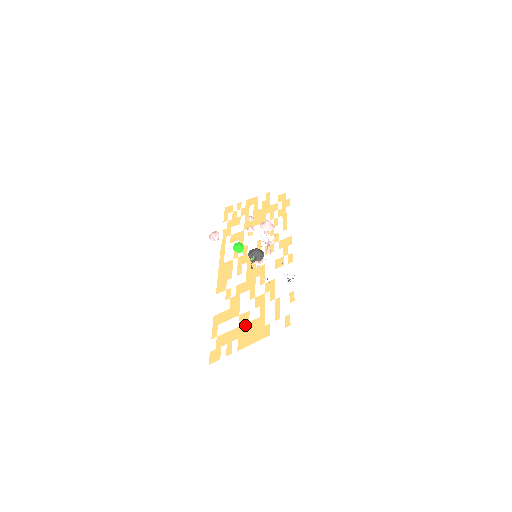
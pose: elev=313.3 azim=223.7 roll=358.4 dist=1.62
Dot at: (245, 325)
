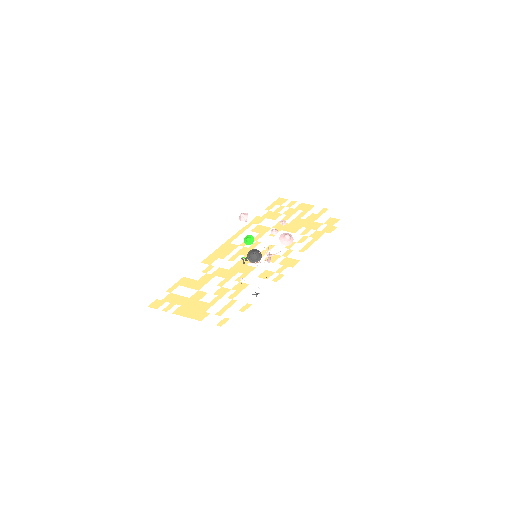
Dot at: (194, 300)
